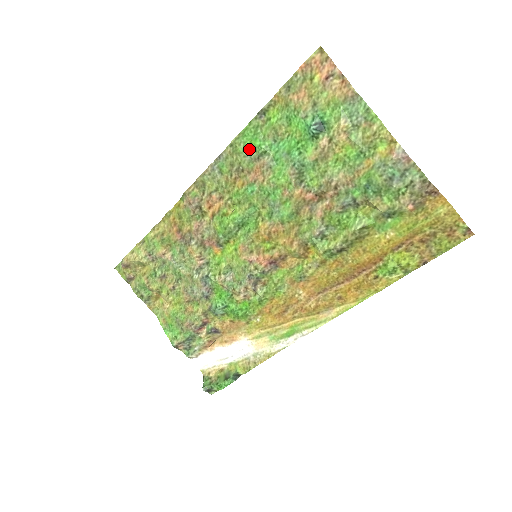
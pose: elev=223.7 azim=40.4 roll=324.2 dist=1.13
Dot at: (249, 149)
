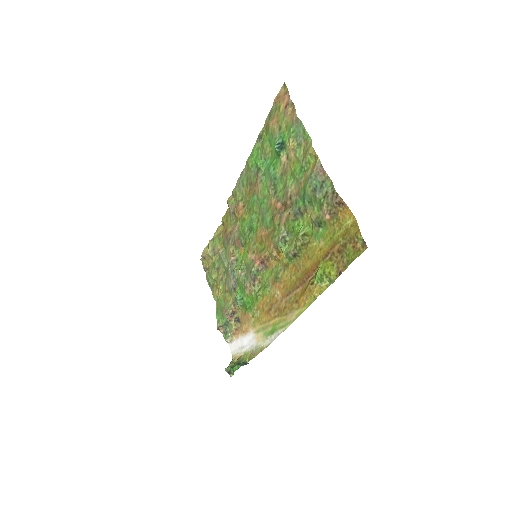
Dot at: (254, 166)
